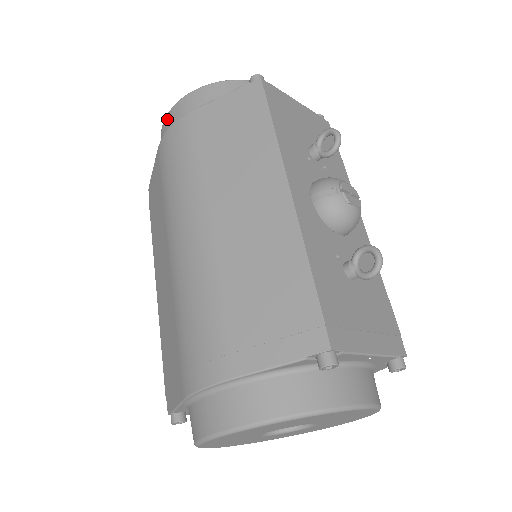
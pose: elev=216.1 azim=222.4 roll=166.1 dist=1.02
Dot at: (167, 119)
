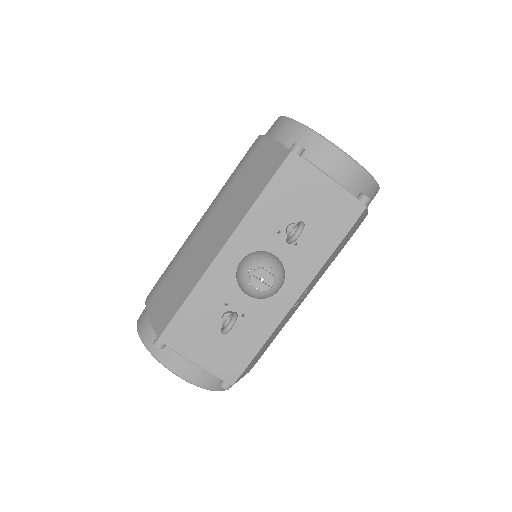
Dot at: occluded
